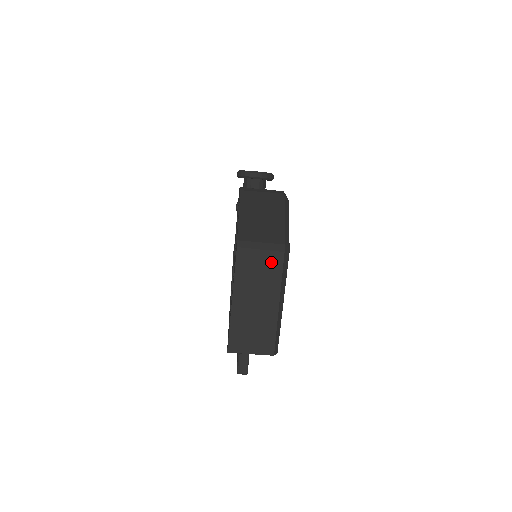
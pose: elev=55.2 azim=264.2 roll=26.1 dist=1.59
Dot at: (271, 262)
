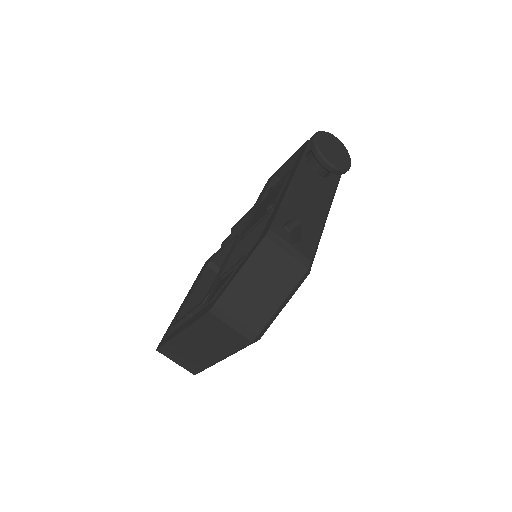
Dot at: (234, 339)
